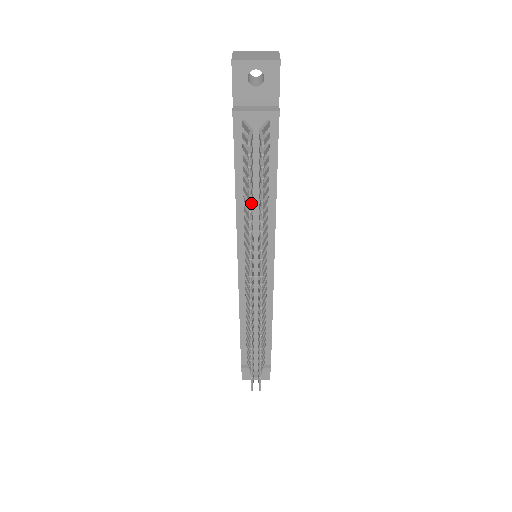
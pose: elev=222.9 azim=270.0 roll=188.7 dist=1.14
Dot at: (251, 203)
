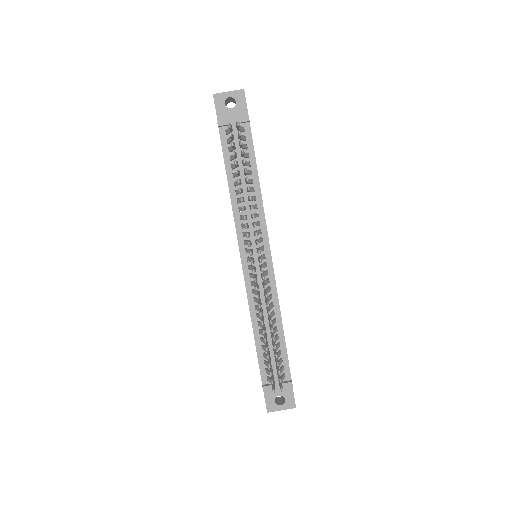
Dot at: (238, 172)
